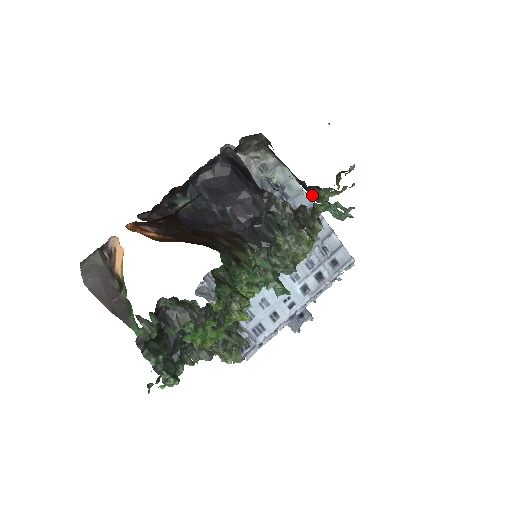
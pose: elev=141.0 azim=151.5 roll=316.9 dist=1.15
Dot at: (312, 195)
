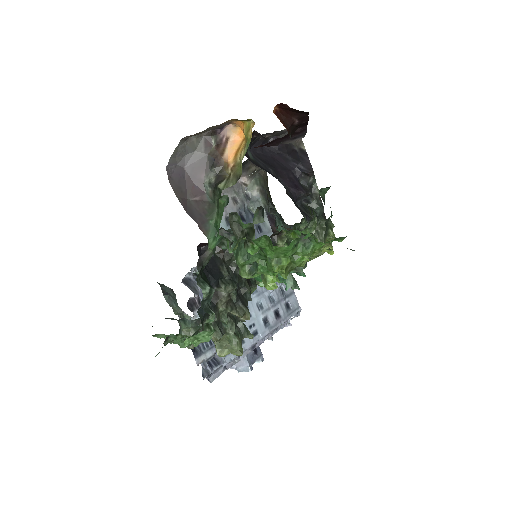
Dot at: occluded
